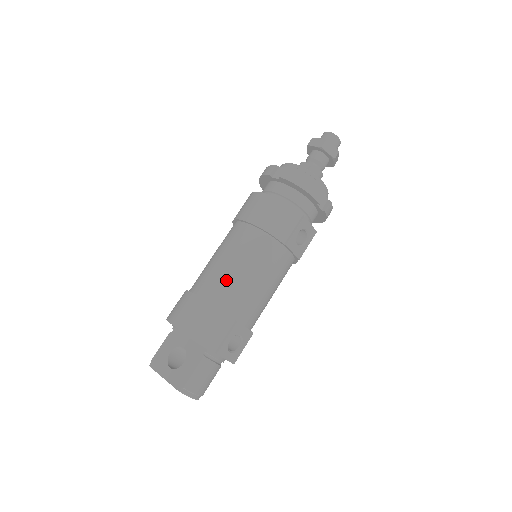
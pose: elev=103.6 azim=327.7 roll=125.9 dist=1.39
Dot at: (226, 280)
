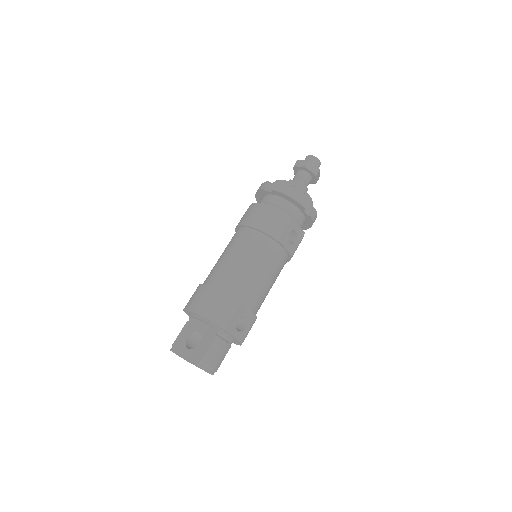
Dot at: (232, 272)
